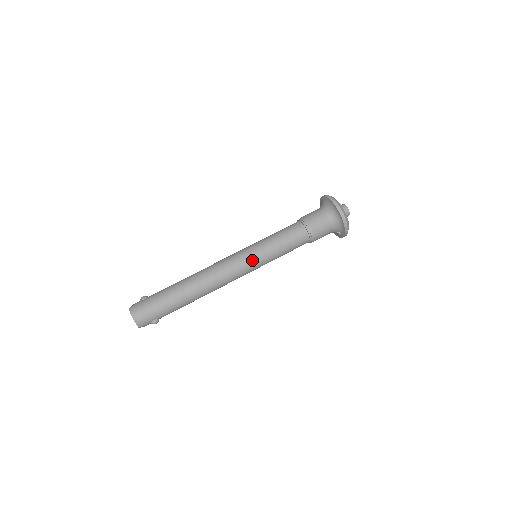
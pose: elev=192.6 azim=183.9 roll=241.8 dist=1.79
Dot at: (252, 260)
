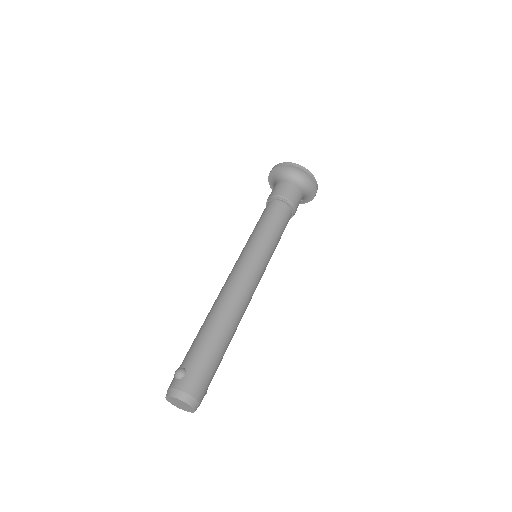
Dot at: (265, 264)
